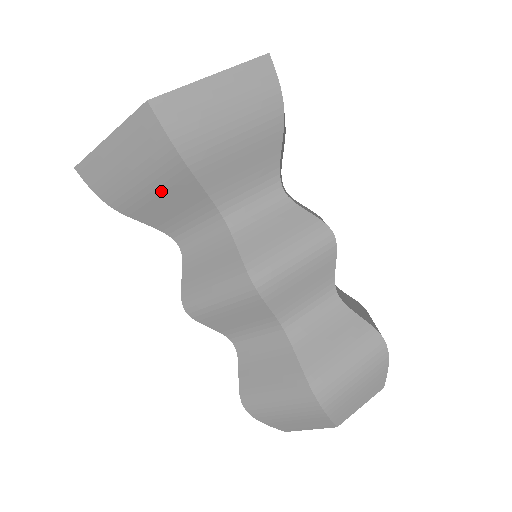
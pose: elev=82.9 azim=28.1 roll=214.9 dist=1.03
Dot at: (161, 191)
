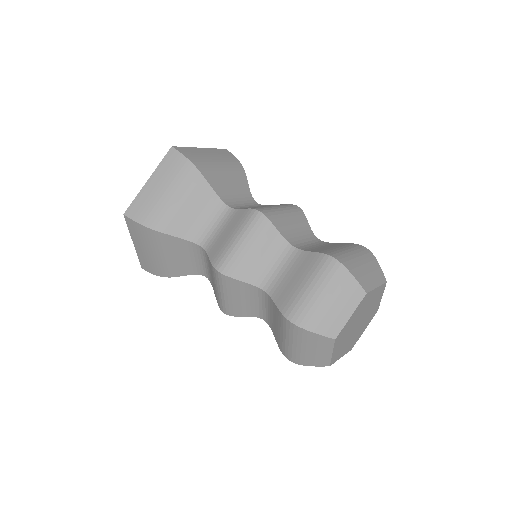
Dot at: (166, 252)
